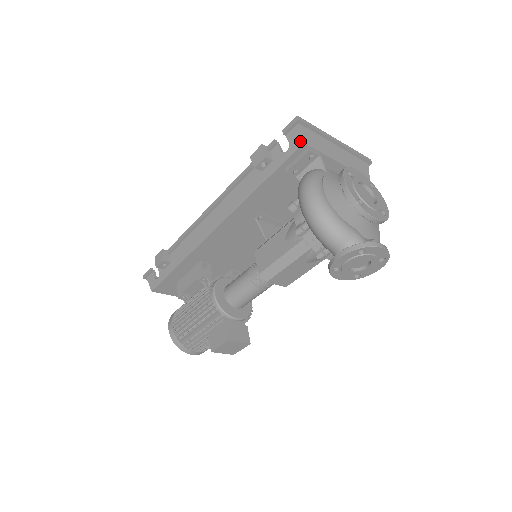
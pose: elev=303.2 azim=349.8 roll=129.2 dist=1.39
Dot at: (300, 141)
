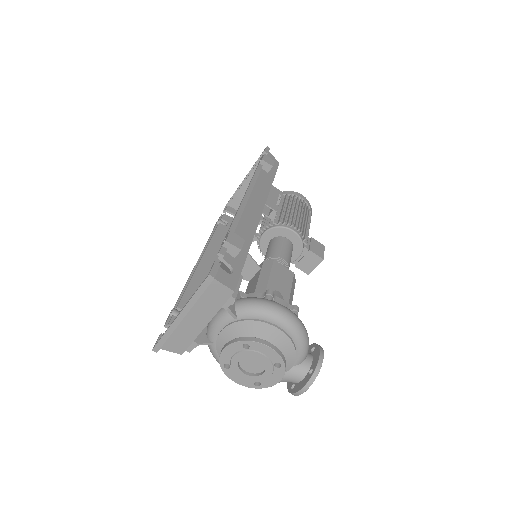
Dot at: (178, 352)
